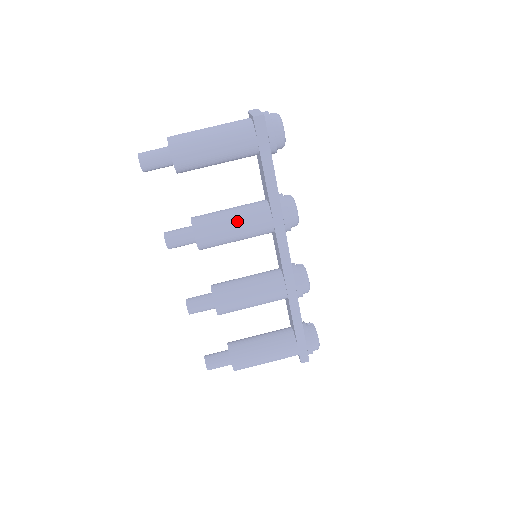
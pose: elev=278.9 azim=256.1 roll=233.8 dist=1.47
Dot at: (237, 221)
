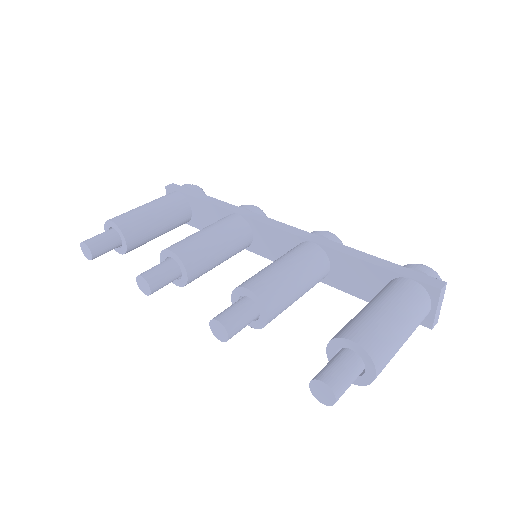
Dot at: (203, 229)
